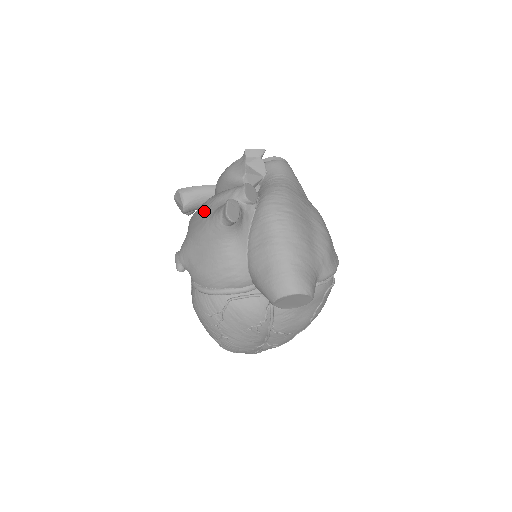
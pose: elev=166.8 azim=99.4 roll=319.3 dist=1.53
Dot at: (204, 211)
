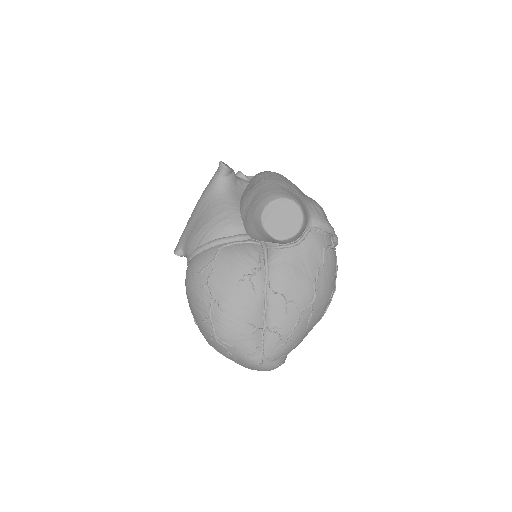
Dot at: occluded
